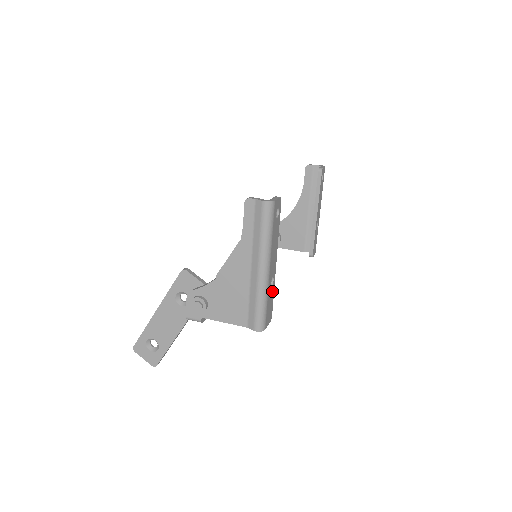
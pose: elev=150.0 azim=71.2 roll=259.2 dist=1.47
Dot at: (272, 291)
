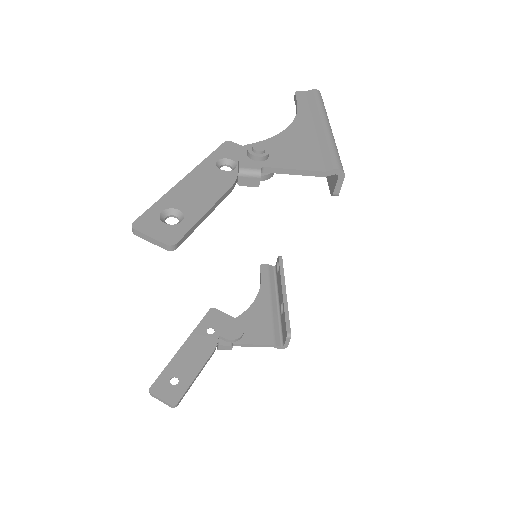
Dot at: occluded
